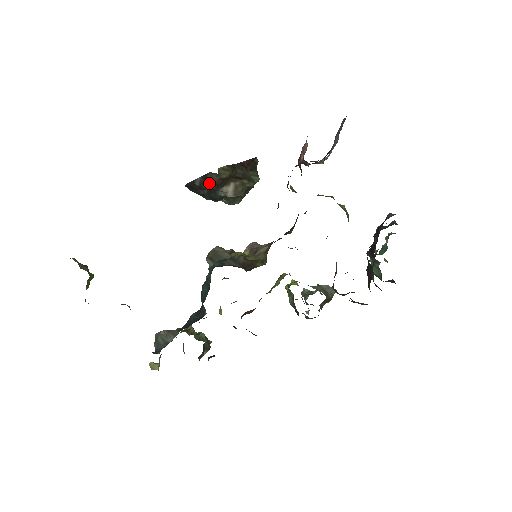
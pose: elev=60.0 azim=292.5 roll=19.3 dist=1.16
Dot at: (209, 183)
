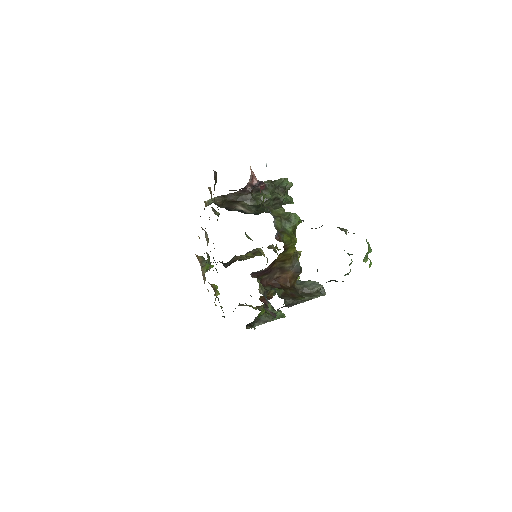
Dot at: occluded
